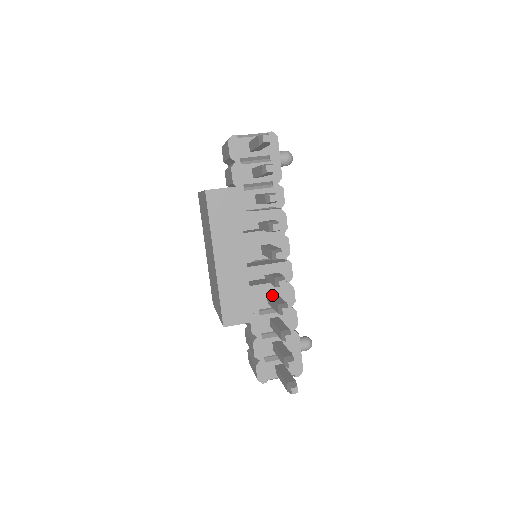
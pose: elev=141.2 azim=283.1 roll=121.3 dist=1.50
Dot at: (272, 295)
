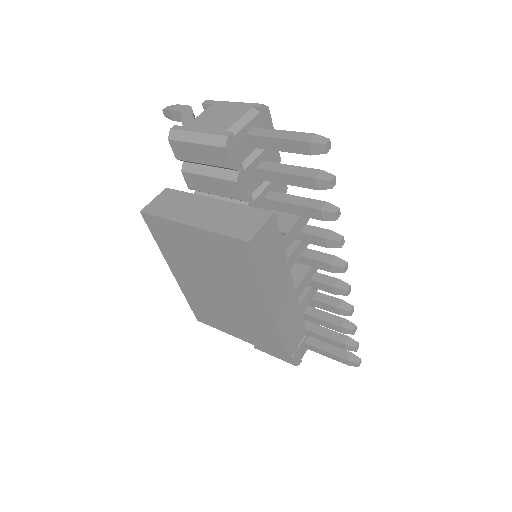
Dot at: occluded
